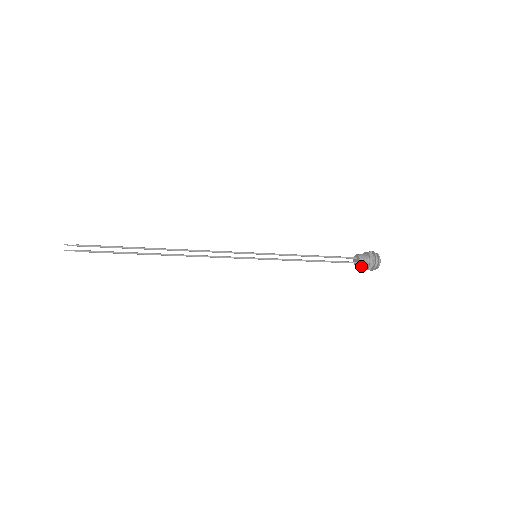
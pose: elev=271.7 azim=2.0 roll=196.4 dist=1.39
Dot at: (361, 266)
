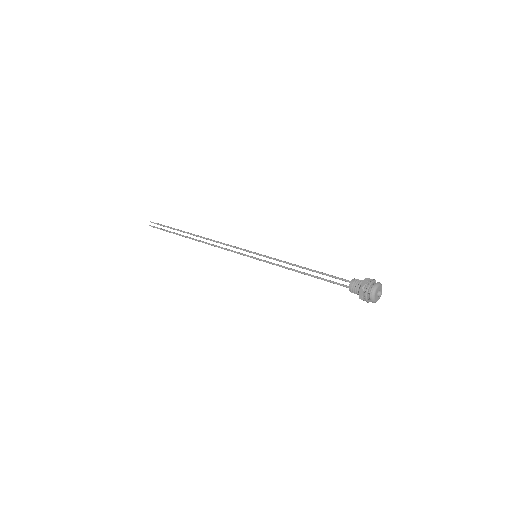
Dot at: (353, 292)
